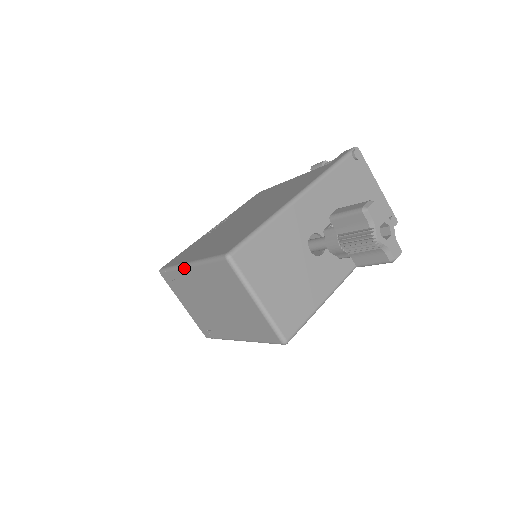
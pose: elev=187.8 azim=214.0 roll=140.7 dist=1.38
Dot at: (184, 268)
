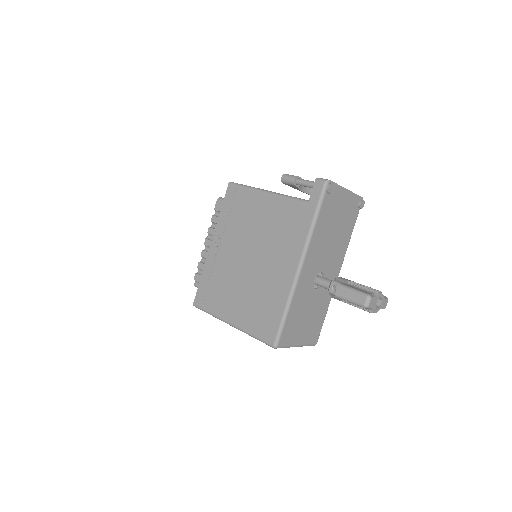
Dot at: occluded
